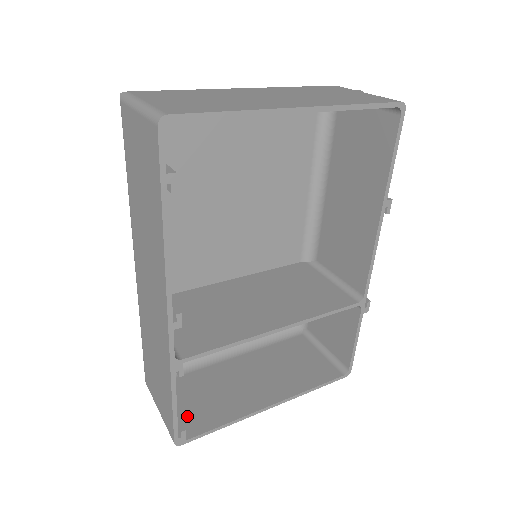
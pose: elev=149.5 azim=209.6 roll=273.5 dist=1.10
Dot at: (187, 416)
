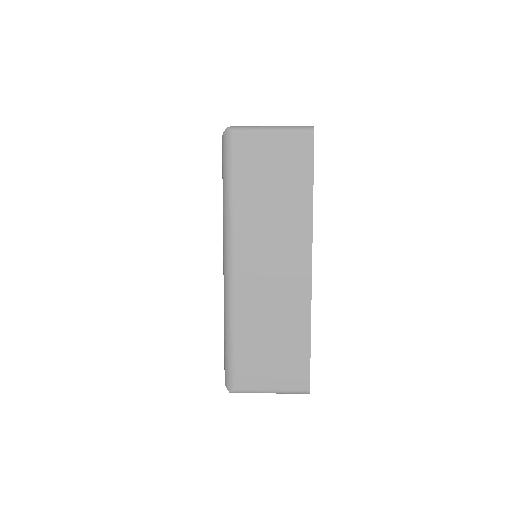
Dot at: occluded
